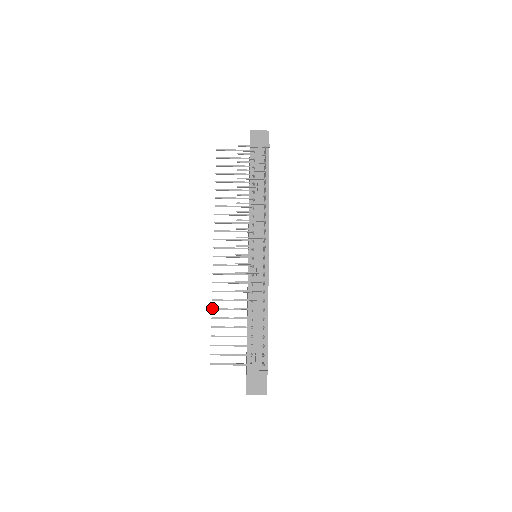
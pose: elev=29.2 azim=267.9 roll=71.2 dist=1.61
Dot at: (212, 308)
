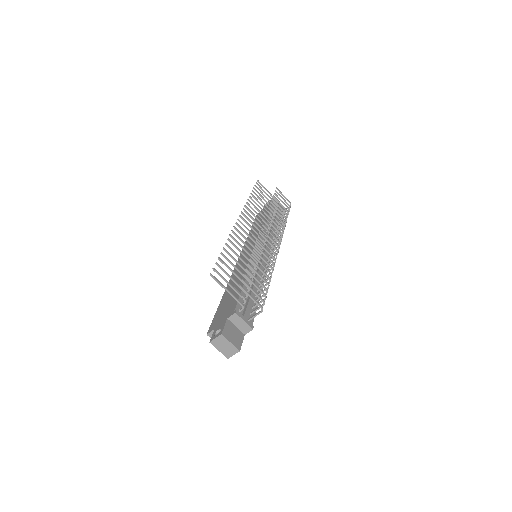
Dot at: occluded
